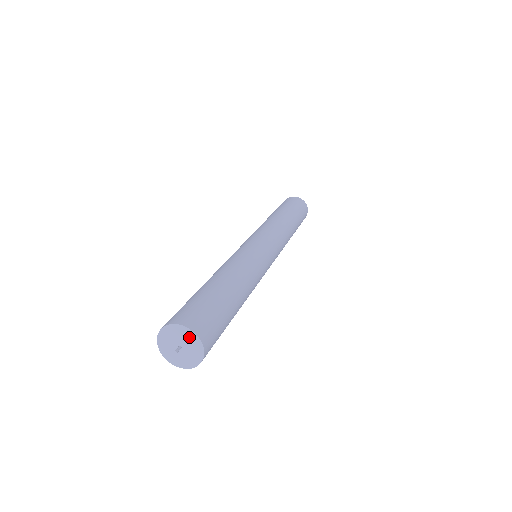
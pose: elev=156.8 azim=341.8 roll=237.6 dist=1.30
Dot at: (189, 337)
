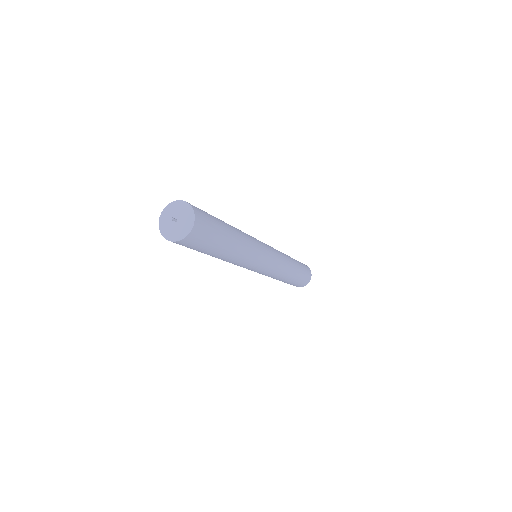
Dot at: (182, 208)
